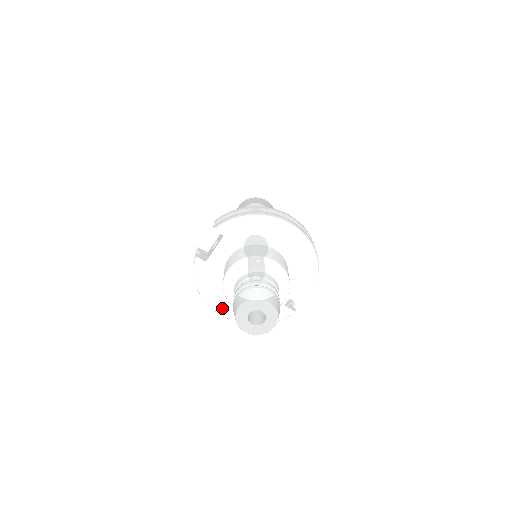
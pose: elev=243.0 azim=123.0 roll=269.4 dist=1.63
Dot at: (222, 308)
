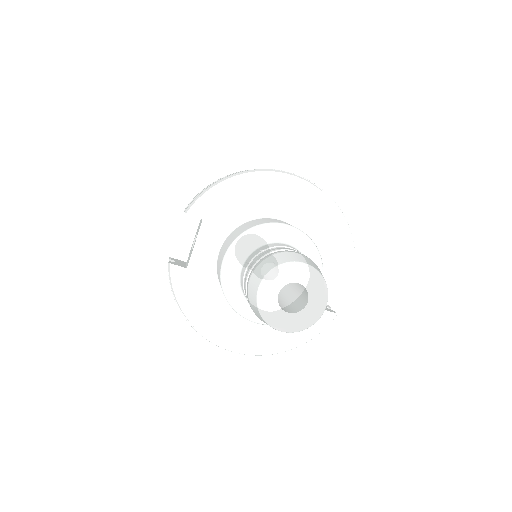
Dot at: (229, 338)
